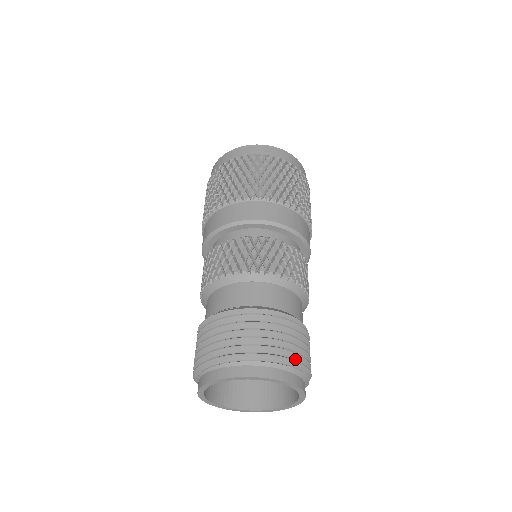
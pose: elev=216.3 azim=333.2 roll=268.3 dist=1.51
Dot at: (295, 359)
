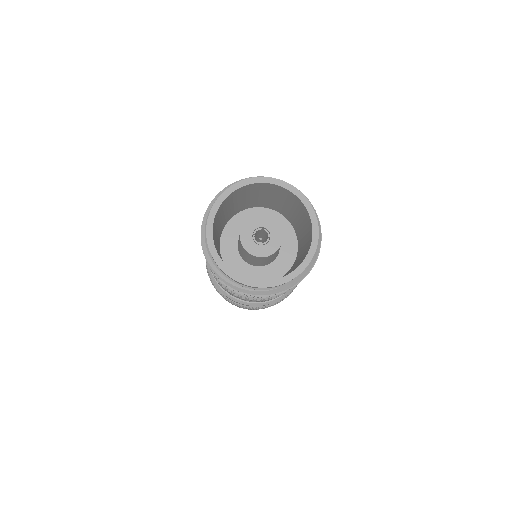
Dot at: occluded
